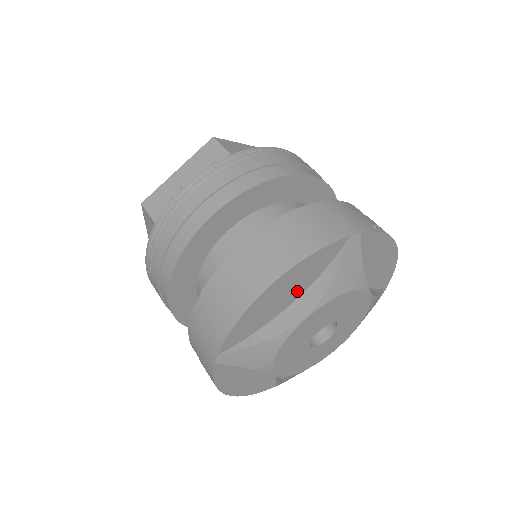
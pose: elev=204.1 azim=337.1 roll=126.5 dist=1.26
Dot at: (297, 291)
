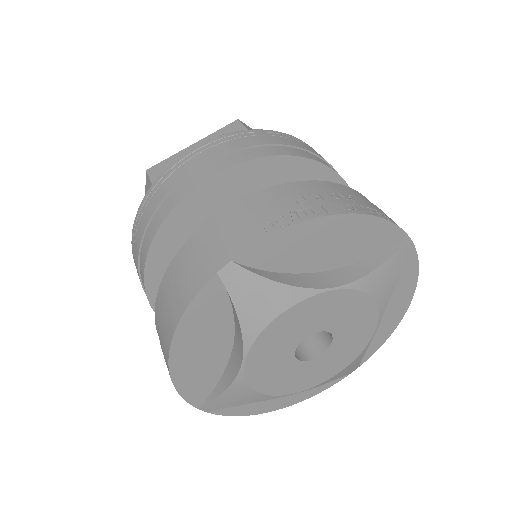
Dot at: (222, 337)
